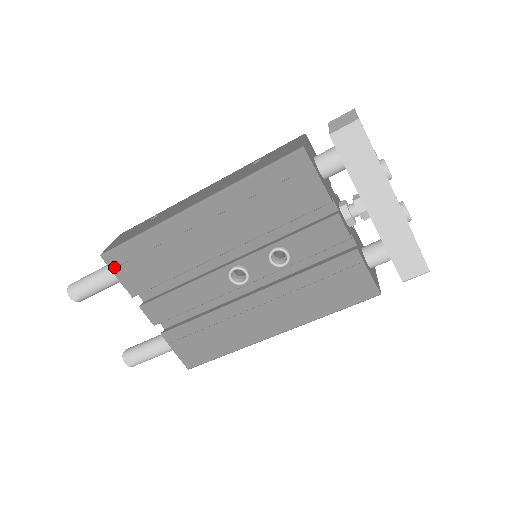
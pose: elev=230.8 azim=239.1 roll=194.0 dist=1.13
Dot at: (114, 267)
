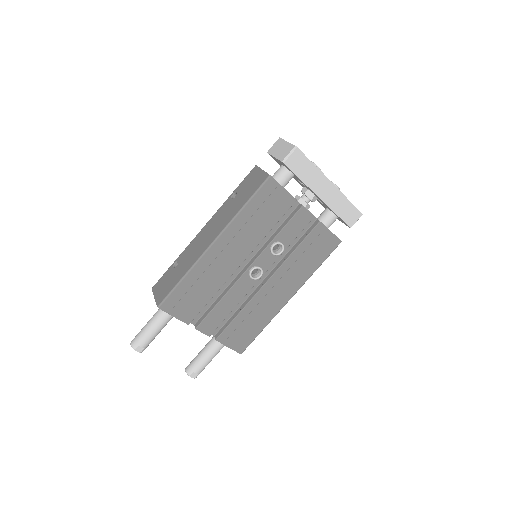
Dot at: (170, 310)
